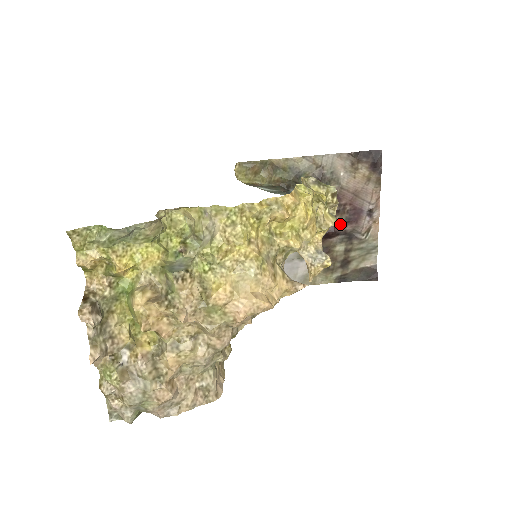
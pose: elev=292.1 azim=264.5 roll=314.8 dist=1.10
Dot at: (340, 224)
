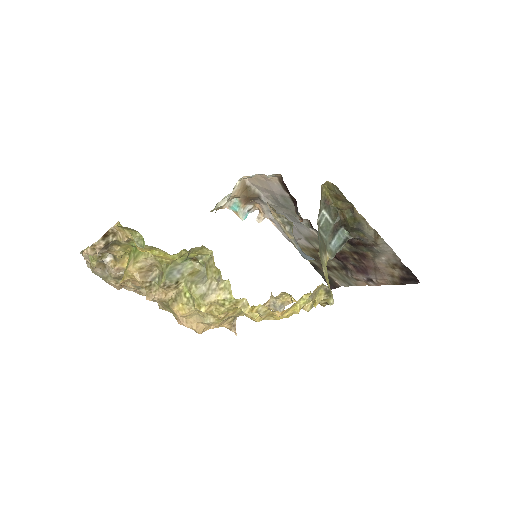
Dot at: (348, 261)
